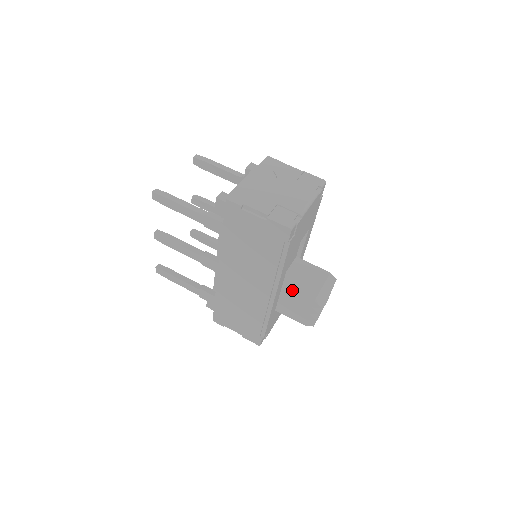
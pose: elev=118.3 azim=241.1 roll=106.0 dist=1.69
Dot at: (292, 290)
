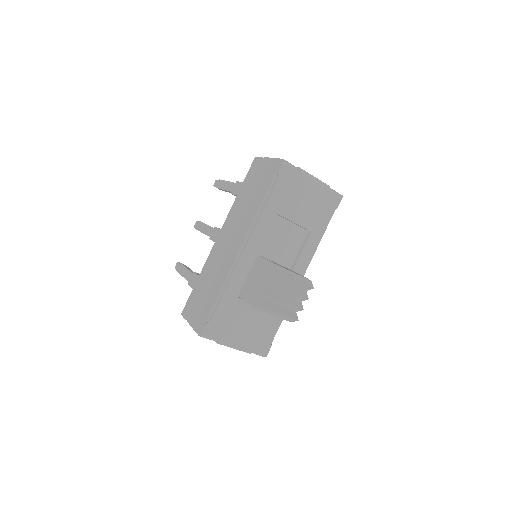
Dot at: (263, 258)
